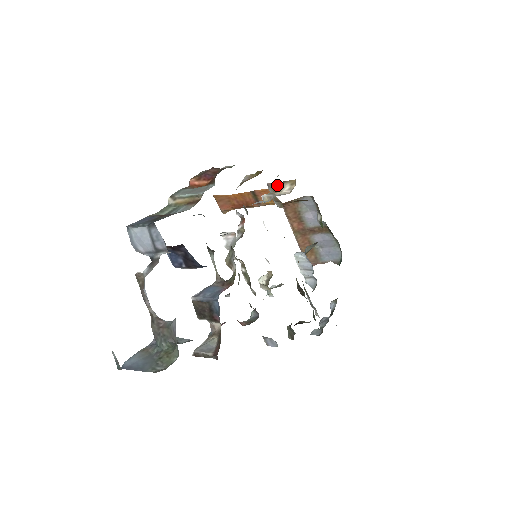
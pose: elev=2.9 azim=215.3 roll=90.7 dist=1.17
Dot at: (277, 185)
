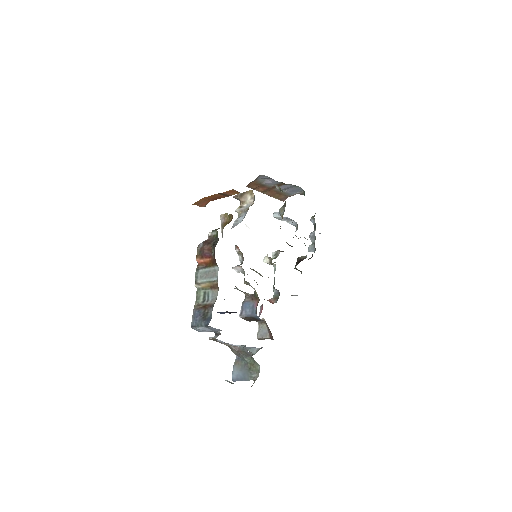
Dot at: (240, 196)
